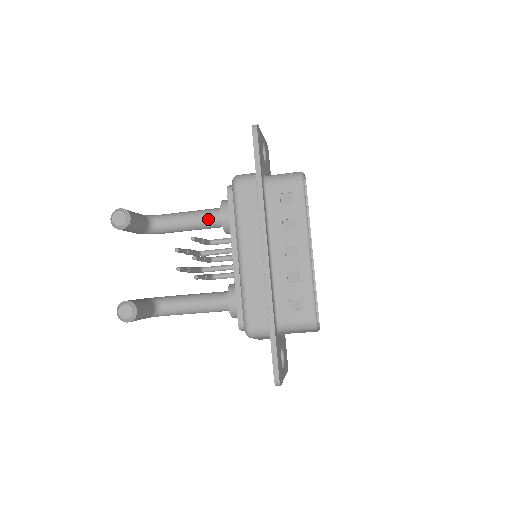
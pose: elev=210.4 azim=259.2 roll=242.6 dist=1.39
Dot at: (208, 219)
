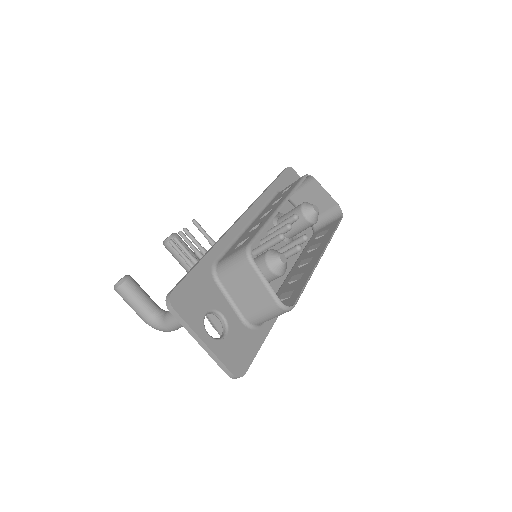
Dot at: occluded
